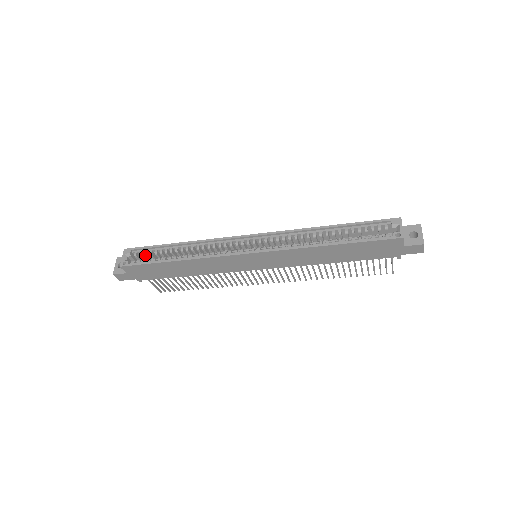
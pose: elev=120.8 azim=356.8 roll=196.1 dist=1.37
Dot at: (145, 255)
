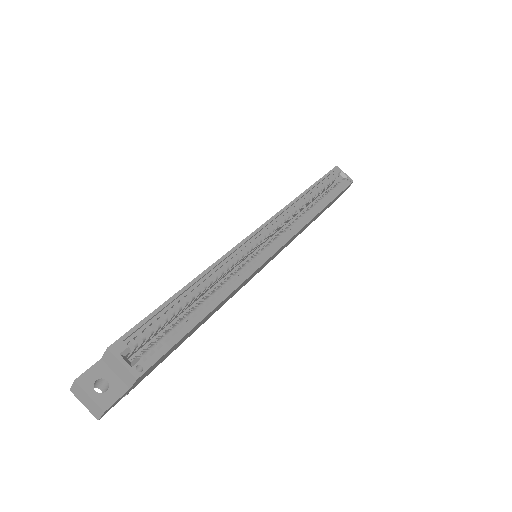
Dot at: (151, 334)
